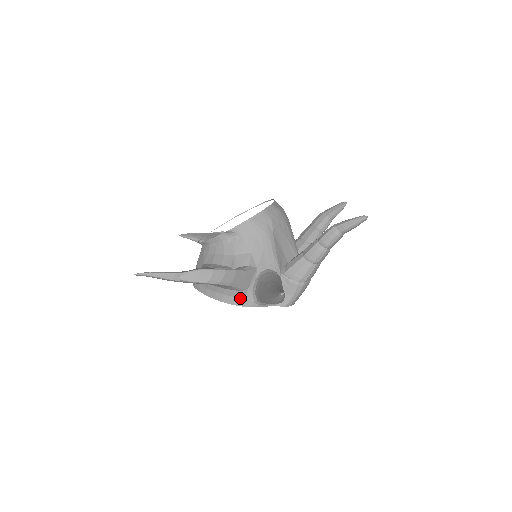
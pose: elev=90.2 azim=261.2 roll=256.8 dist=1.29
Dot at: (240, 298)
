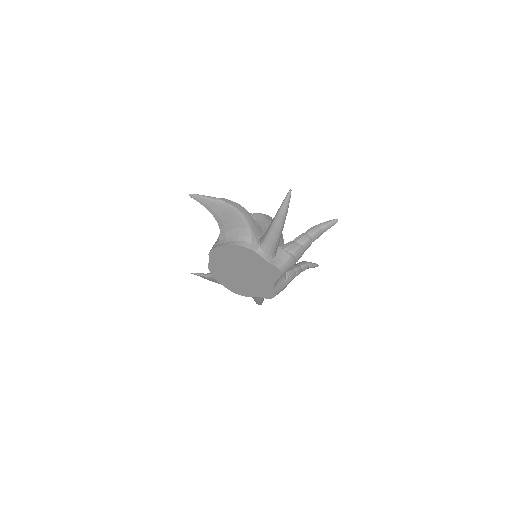
Dot at: (248, 243)
